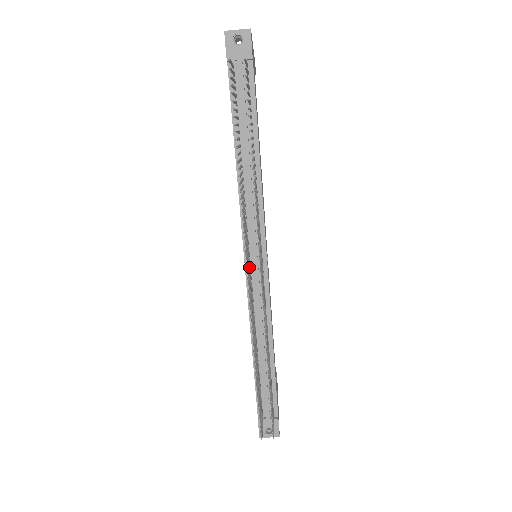
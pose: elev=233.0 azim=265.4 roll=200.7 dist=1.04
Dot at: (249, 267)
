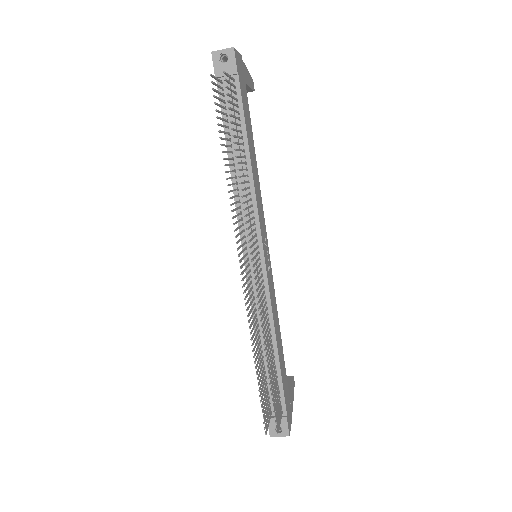
Dot at: (247, 265)
